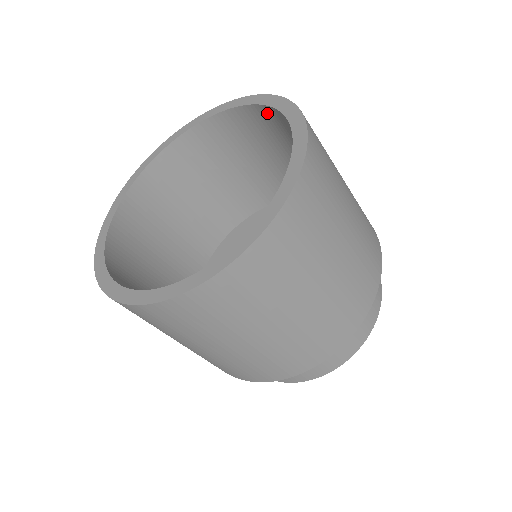
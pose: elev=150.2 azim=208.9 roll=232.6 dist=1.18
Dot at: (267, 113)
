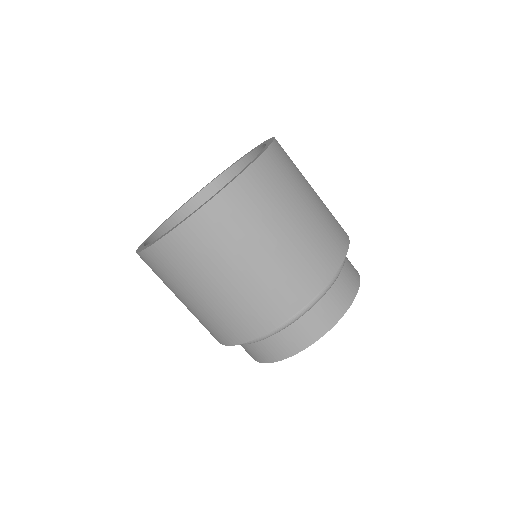
Dot at: occluded
